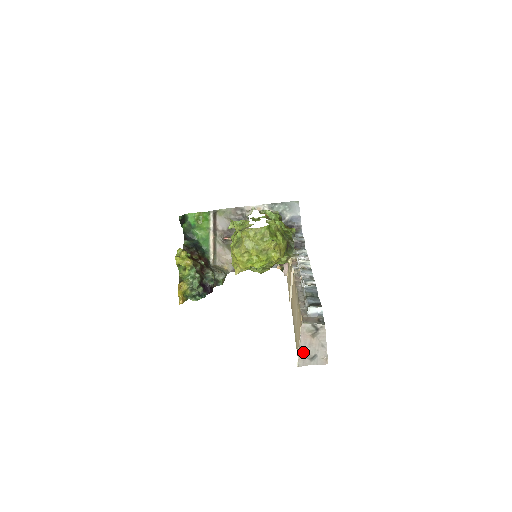
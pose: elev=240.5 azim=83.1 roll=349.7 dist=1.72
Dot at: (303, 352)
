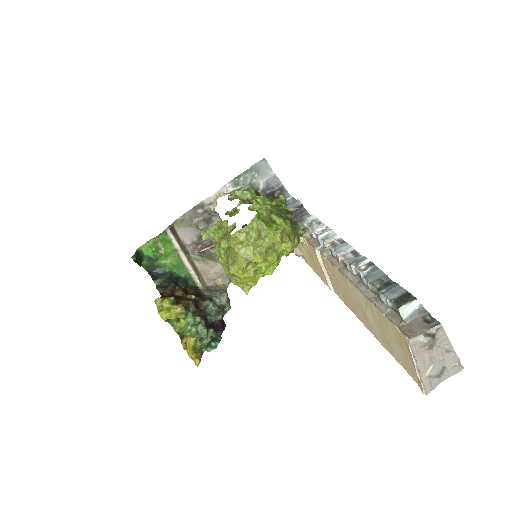
Dot at: (425, 374)
